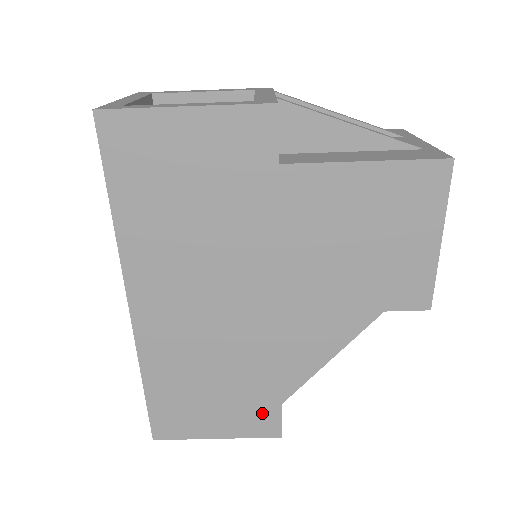
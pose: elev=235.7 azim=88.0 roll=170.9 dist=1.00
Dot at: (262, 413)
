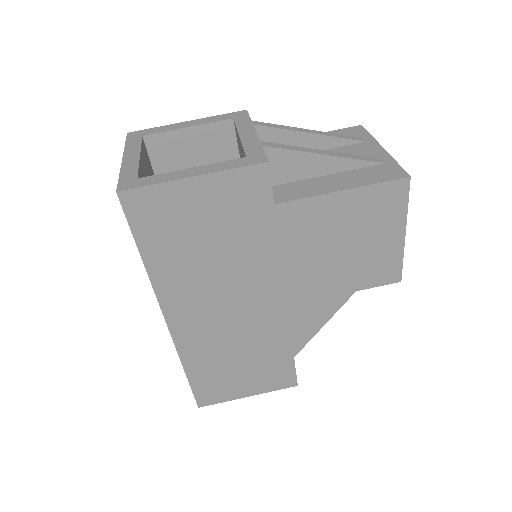
Dot at: (280, 373)
